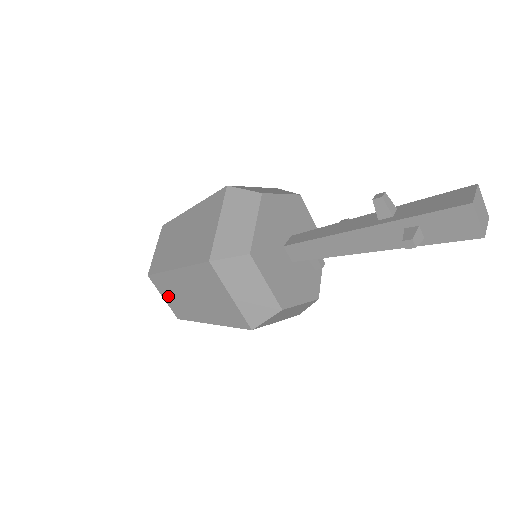
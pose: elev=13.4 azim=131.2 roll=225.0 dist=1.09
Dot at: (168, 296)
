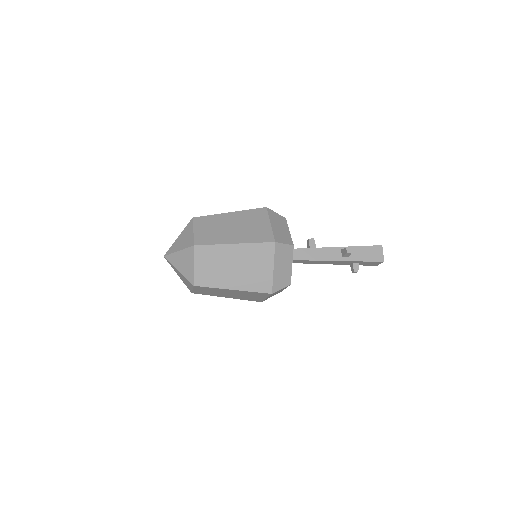
Dot at: (201, 290)
